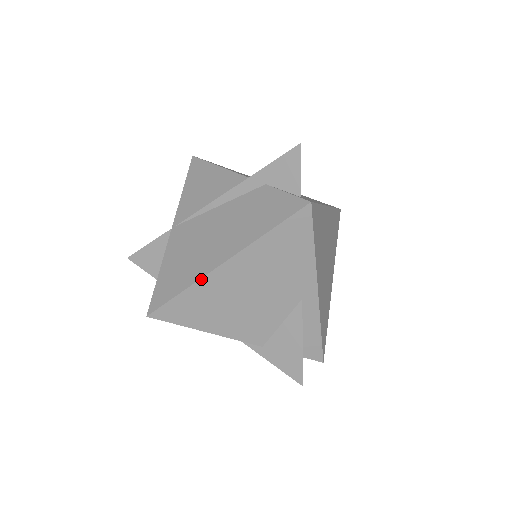
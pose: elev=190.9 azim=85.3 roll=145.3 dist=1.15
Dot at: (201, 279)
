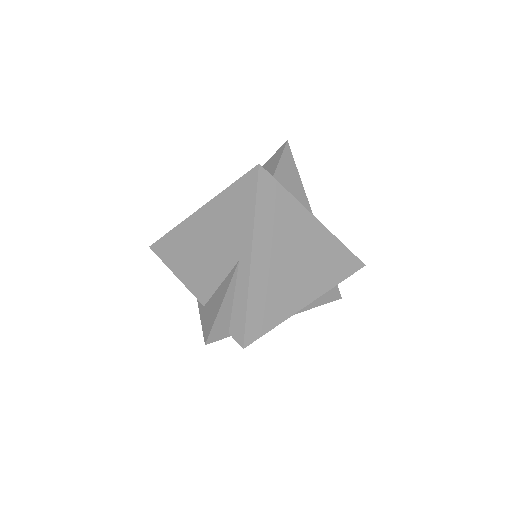
Dot at: (184, 221)
